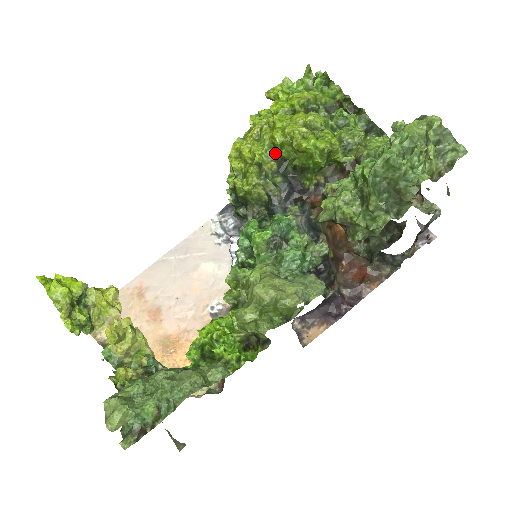
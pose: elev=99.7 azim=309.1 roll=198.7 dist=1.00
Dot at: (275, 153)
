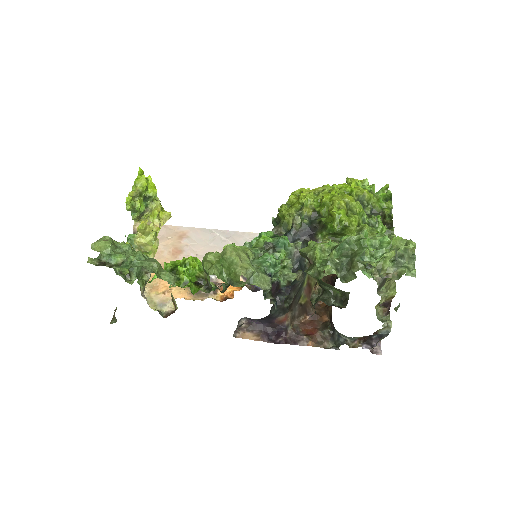
Dot at: (318, 207)
